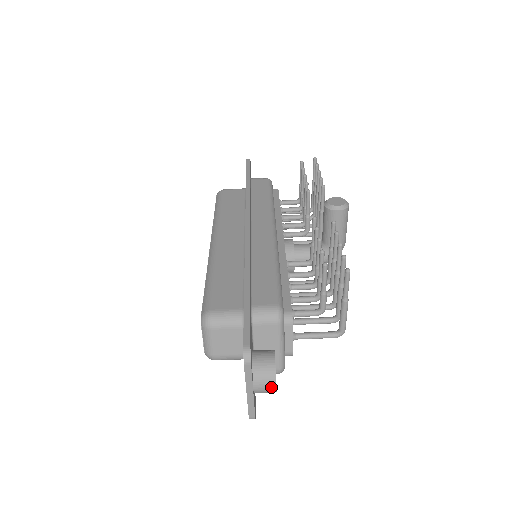
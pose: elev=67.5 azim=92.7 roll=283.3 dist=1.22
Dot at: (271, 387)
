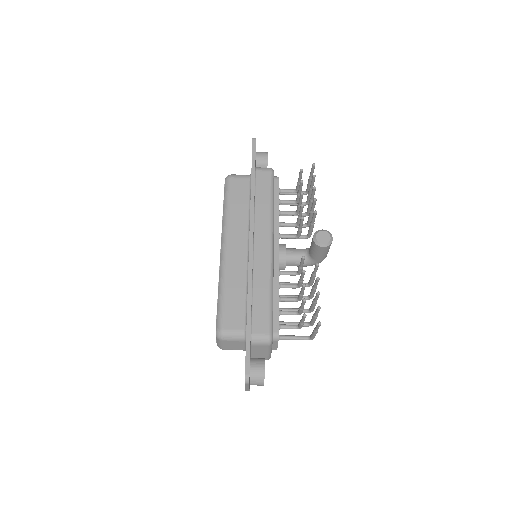
Dot at: (261, 385)
